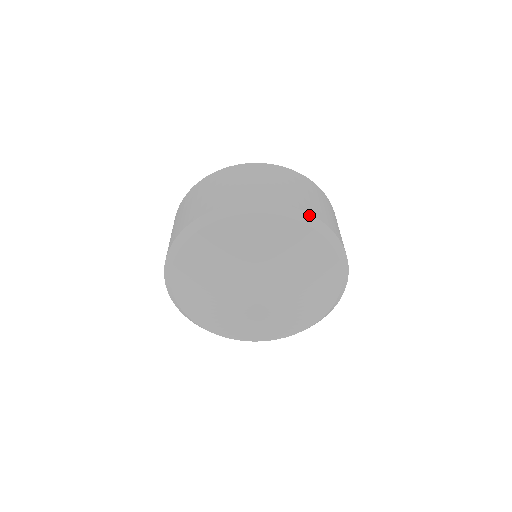
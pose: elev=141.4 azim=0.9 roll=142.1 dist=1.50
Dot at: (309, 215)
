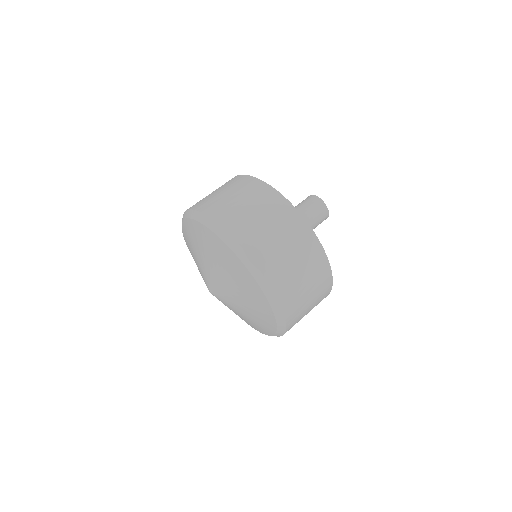
Dot at: (285, 325)
